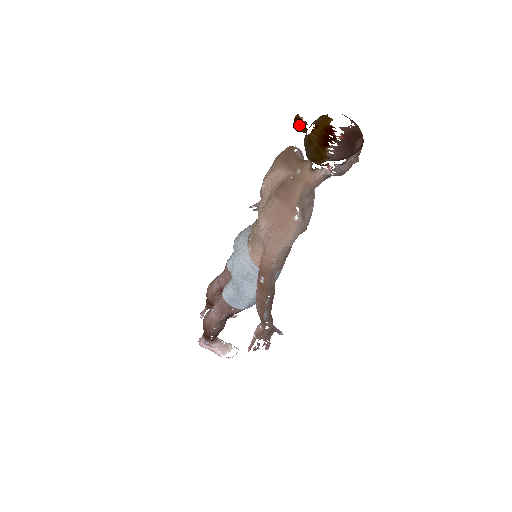
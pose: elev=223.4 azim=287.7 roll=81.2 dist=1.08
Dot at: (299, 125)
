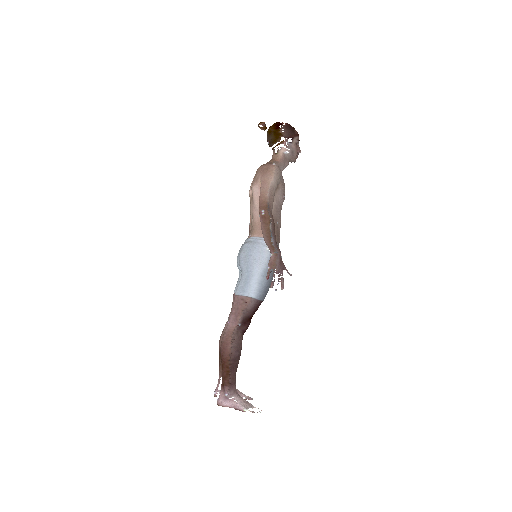
Dot at: (262, 125)
